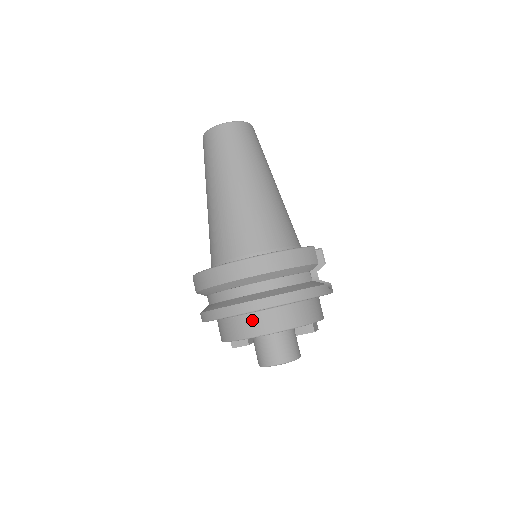
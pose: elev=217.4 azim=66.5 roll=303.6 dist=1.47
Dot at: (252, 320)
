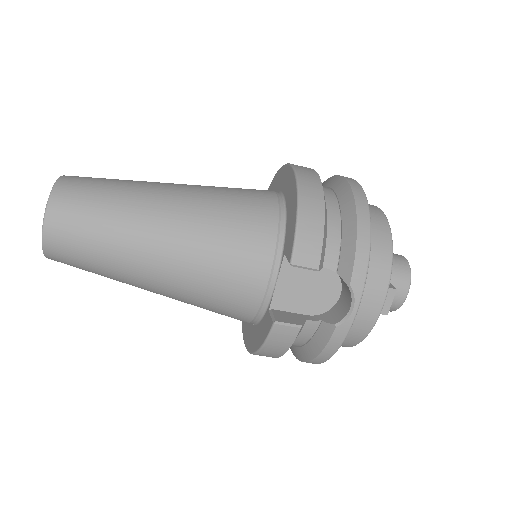
Dot at: occluded
